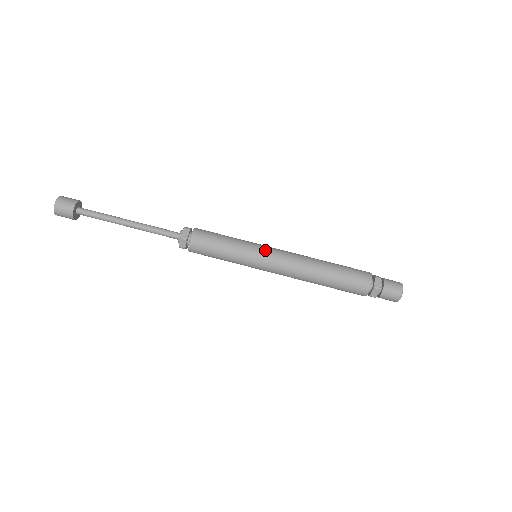
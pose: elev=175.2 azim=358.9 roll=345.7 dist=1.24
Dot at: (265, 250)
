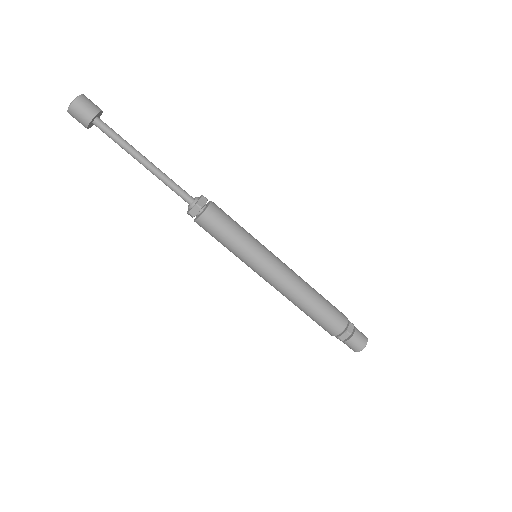
Dot at: (270, 254)
